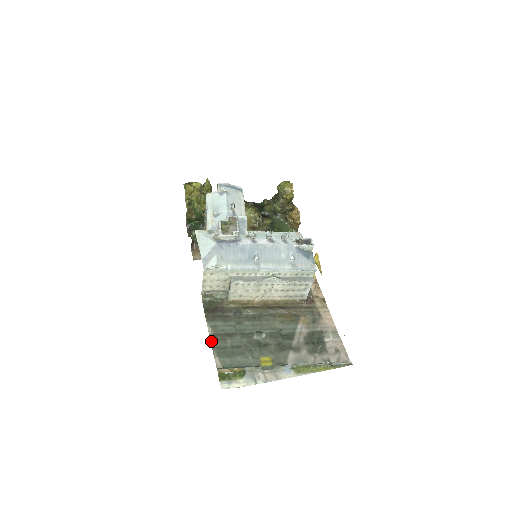
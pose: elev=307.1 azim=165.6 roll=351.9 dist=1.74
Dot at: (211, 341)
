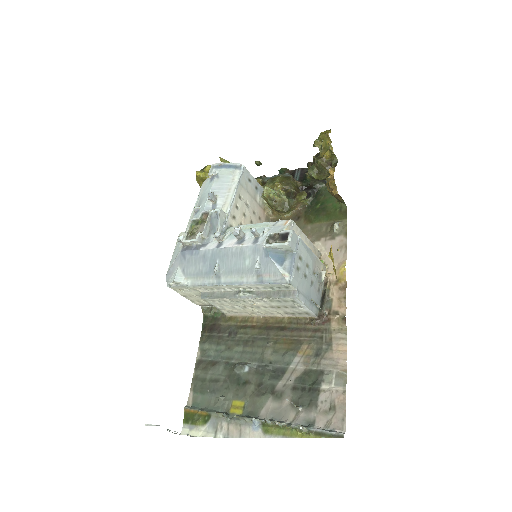
Dot at: (195, 369)
